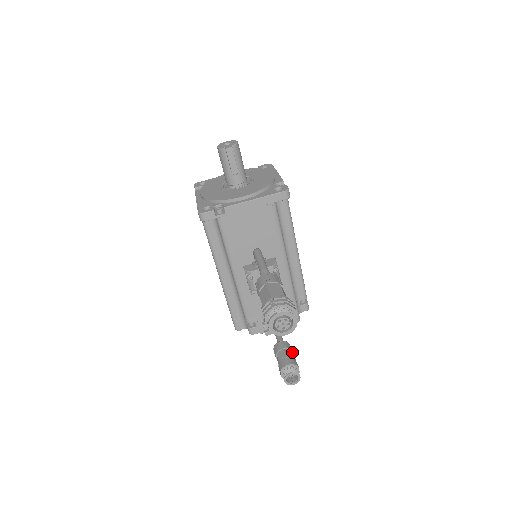
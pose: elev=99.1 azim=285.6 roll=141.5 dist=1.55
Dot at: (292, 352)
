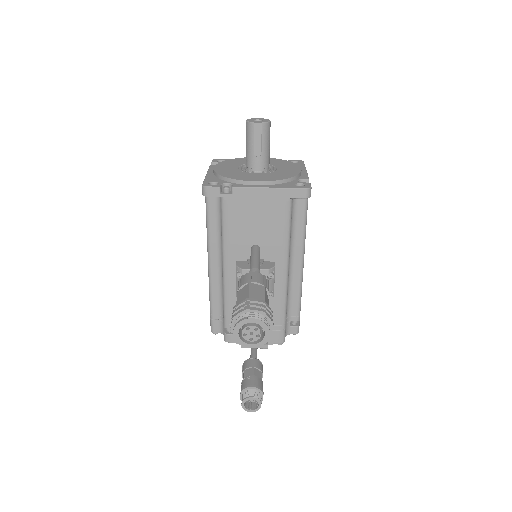
Dot at: (262, 374)
